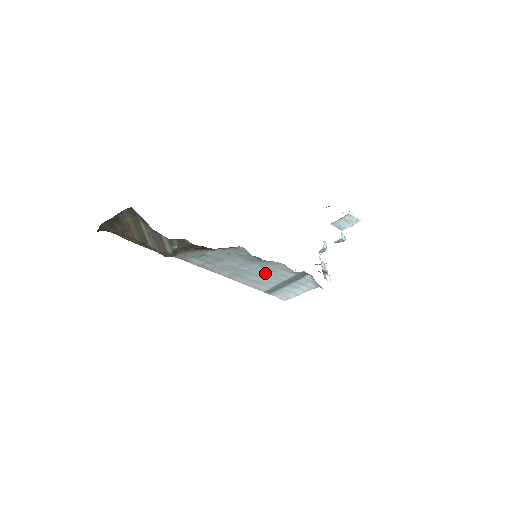
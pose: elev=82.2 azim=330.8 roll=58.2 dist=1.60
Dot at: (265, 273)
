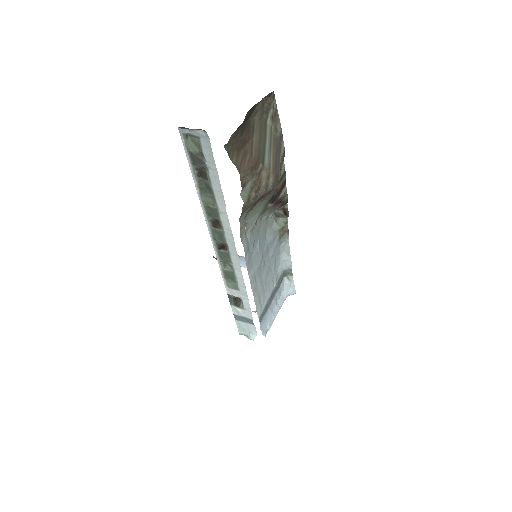
Dot at: (268, 274)
